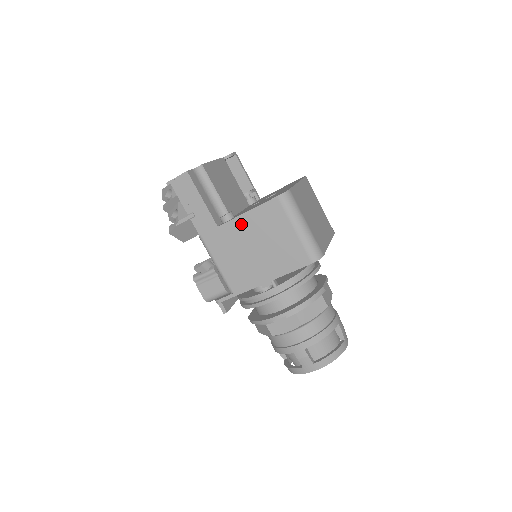
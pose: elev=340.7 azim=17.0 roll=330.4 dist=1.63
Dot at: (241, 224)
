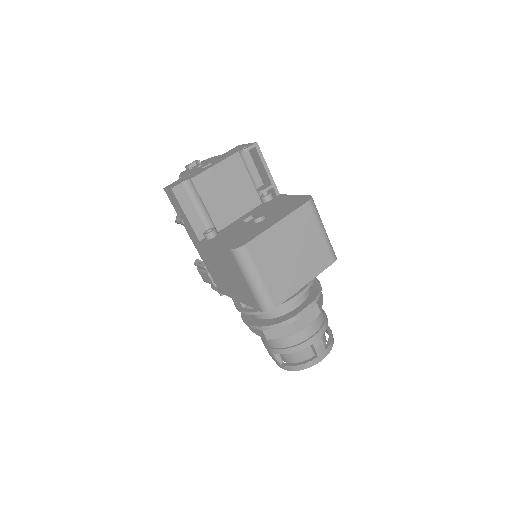
Dot at: (212, 251)
